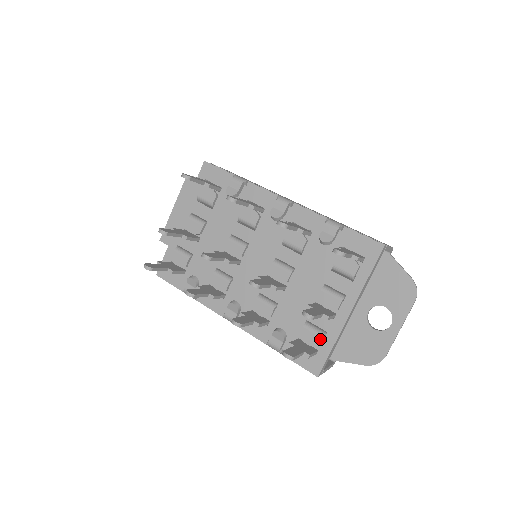
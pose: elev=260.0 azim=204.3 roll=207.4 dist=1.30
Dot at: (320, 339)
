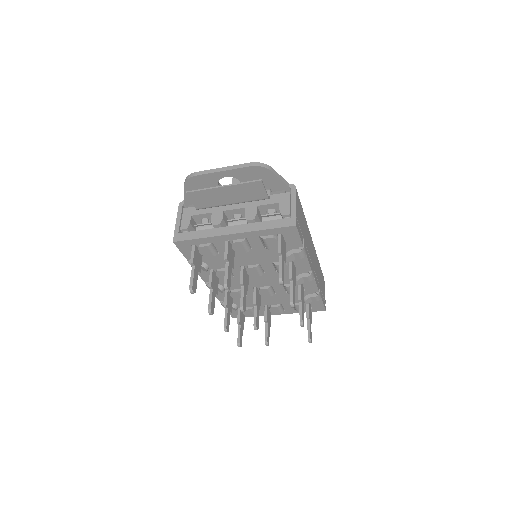
Dot at: (252, 315)
